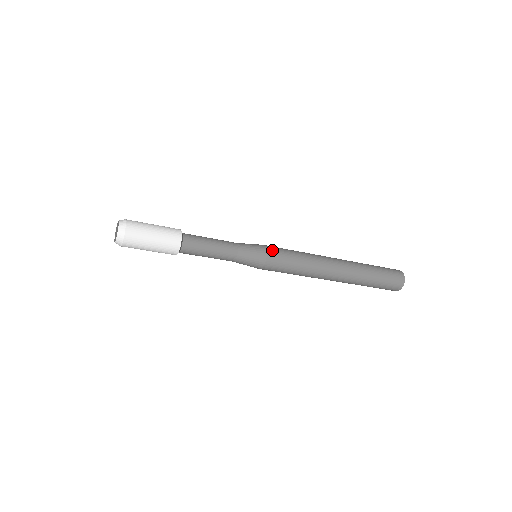
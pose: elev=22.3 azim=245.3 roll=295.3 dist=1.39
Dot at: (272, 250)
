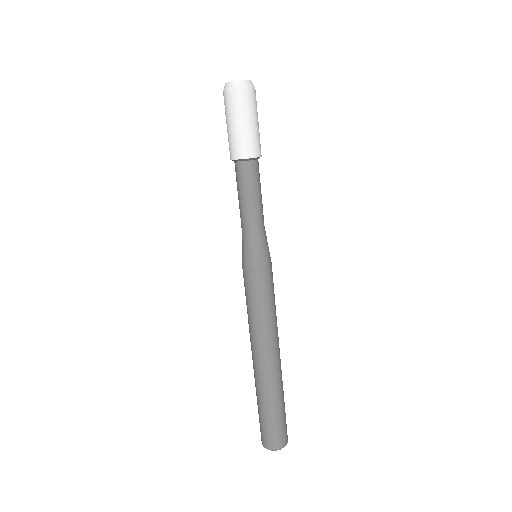
Dot at: (269, 271)
